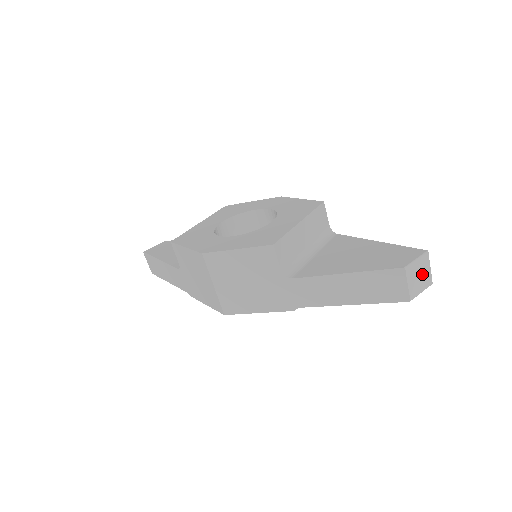
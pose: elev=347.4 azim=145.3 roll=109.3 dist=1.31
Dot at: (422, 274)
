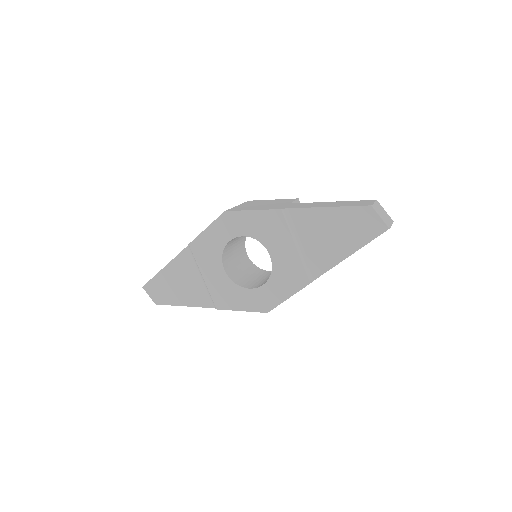
Dot at: (385, 217)
